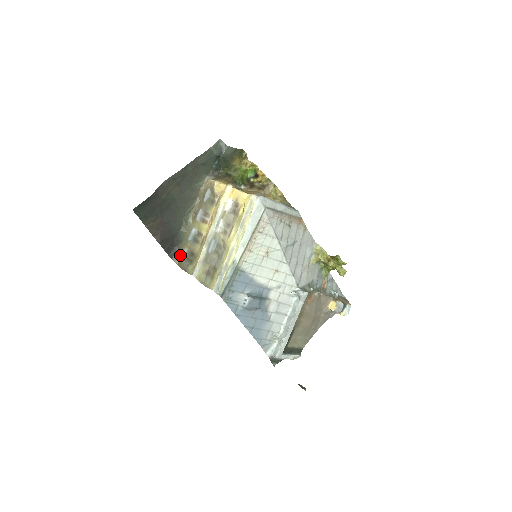
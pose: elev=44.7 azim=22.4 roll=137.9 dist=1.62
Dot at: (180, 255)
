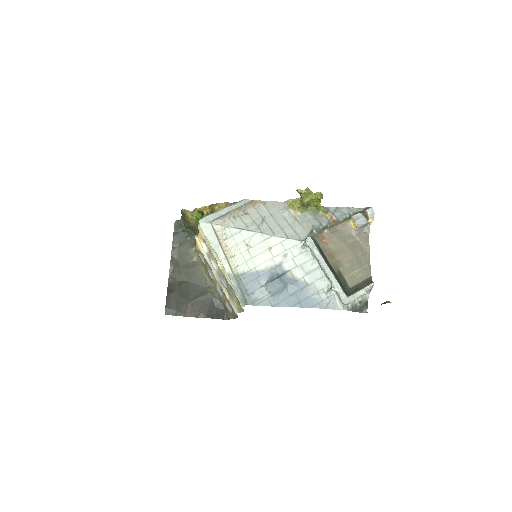
Dot at: (228, 311)
